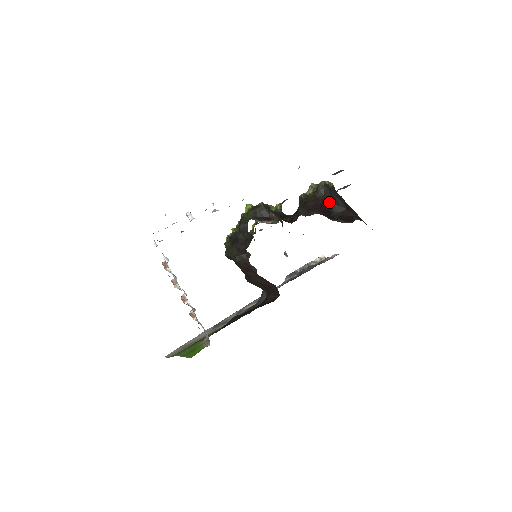
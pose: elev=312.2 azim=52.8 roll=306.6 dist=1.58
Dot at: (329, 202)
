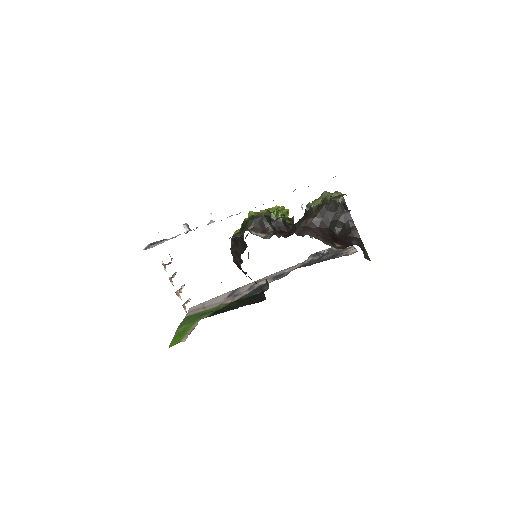
Dot at: (332, 218)
